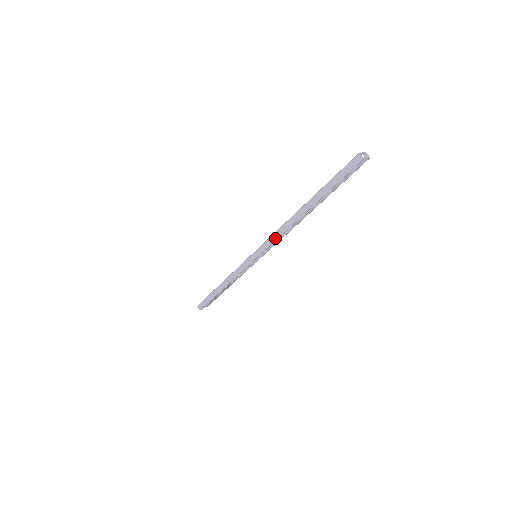
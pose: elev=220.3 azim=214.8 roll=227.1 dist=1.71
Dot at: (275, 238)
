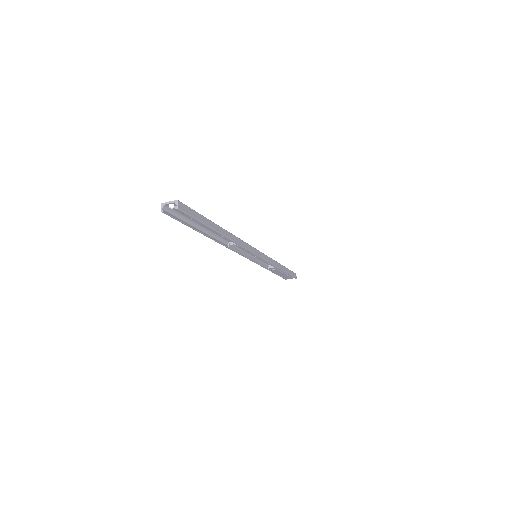
Dot at: occluded
